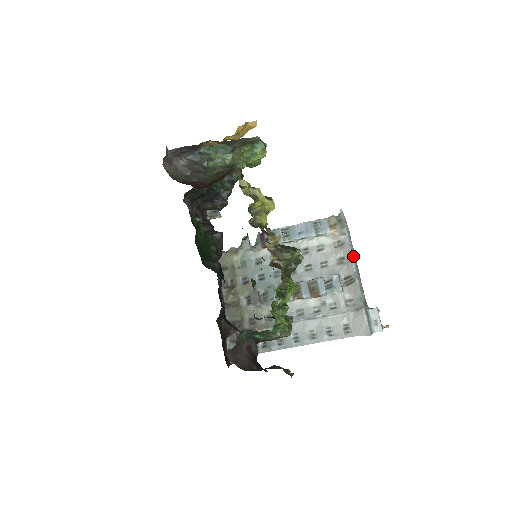
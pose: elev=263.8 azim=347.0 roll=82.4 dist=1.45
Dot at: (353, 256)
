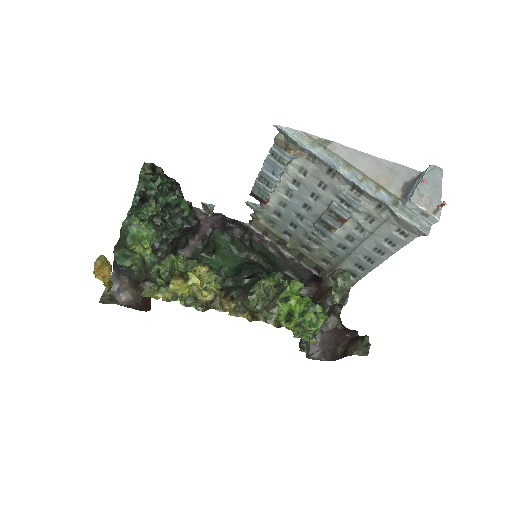
Dot at: (335, 164)
